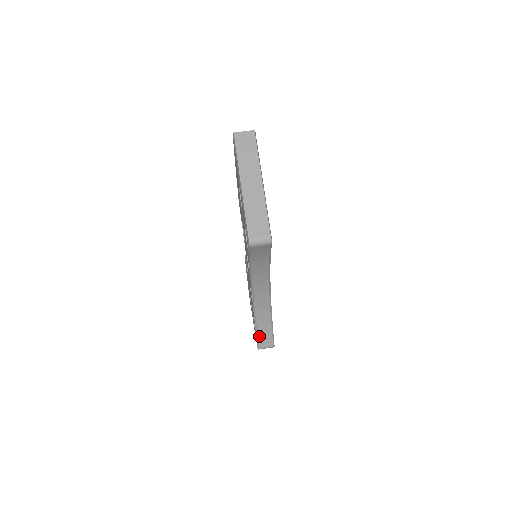
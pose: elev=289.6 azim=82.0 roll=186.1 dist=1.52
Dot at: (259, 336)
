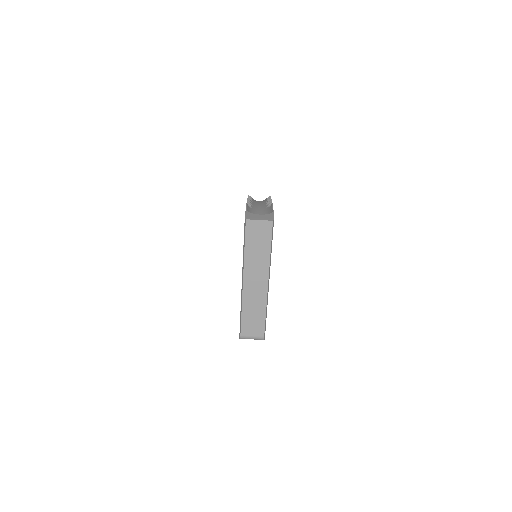
Dot at: occluded
